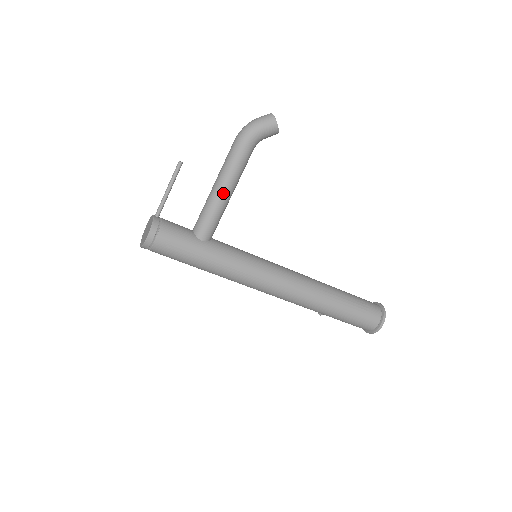
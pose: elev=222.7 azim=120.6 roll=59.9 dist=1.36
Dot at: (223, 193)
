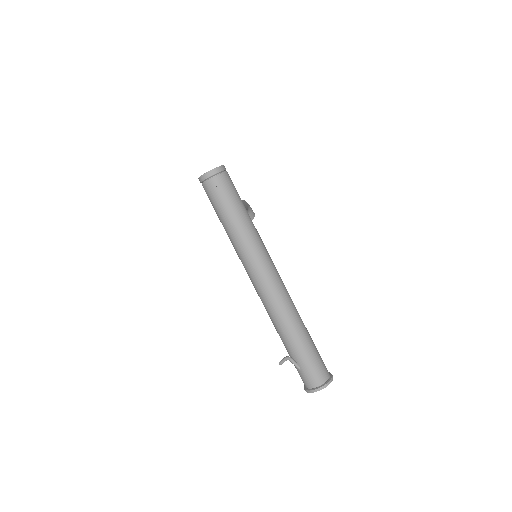
Dot at: occluded
